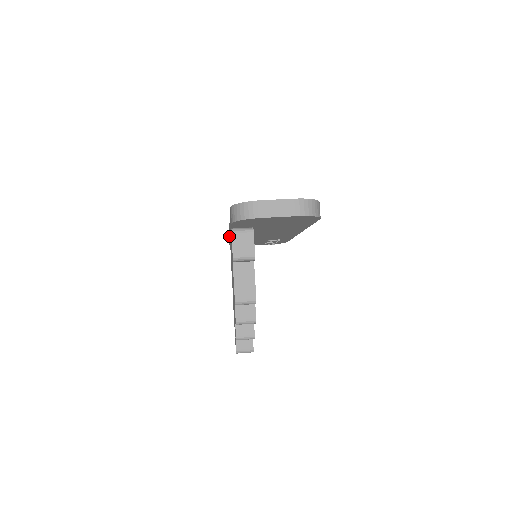
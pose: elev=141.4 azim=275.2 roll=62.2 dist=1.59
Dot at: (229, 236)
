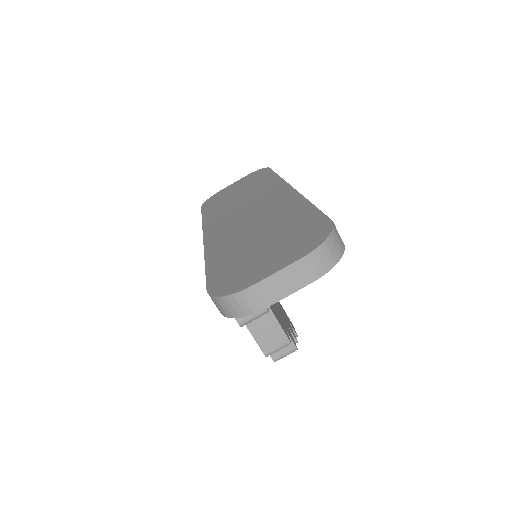
Dot at: occluded
